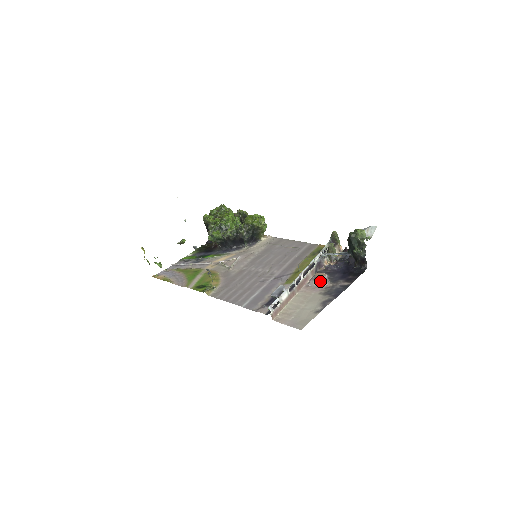
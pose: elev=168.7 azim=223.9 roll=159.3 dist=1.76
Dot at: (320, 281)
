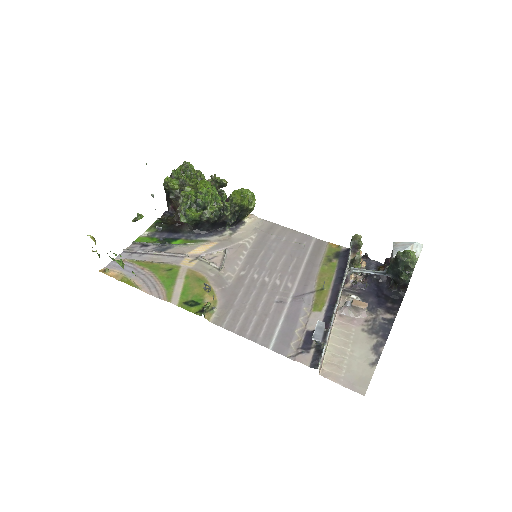
Dot at: (359, 311)
